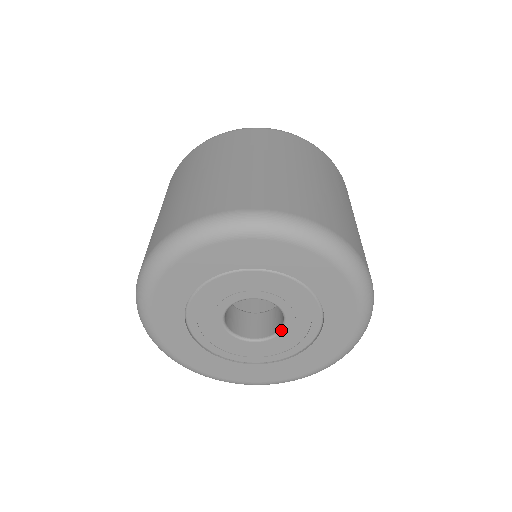
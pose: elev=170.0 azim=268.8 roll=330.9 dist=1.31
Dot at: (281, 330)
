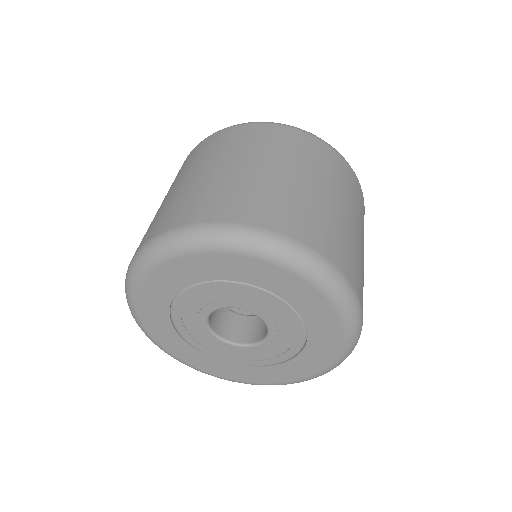
Dot at: (266, 325)
